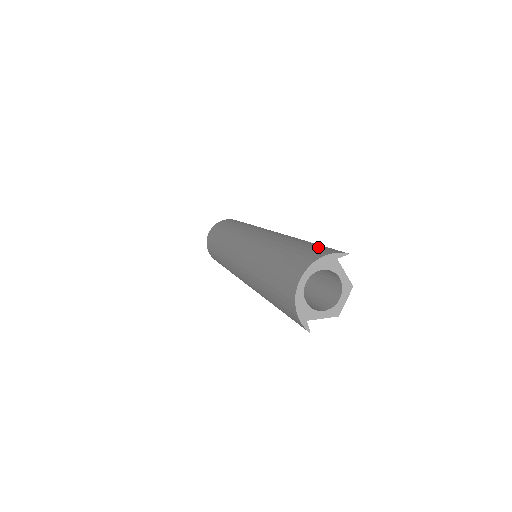
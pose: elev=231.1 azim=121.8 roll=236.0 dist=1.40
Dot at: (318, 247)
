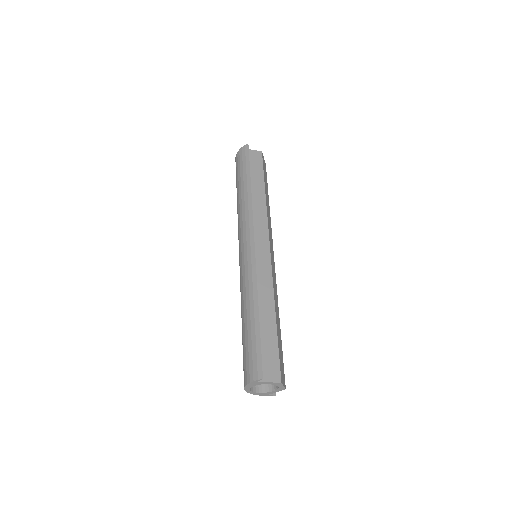
Dot at: (252, 354)
